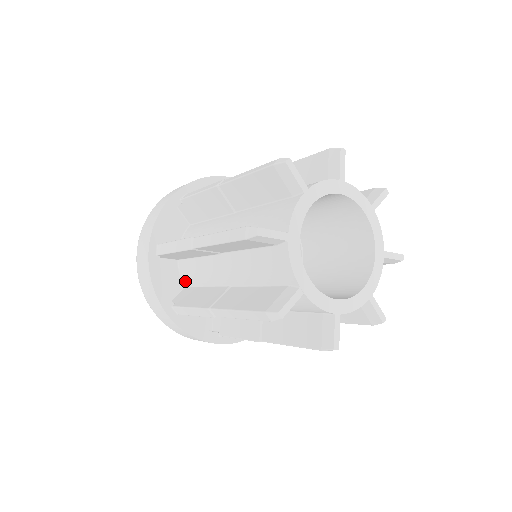
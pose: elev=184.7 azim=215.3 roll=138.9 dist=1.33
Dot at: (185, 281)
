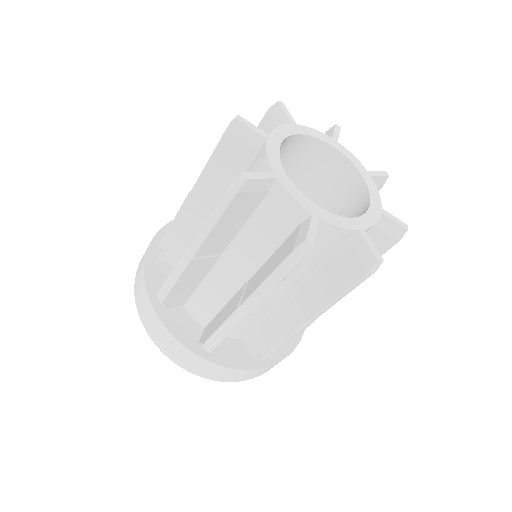
Dot at: (201, 321)
